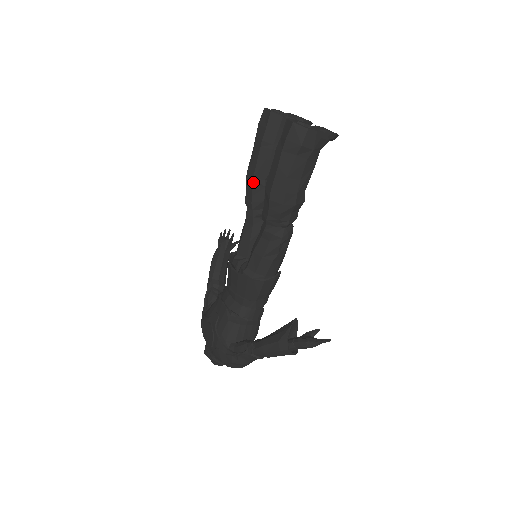
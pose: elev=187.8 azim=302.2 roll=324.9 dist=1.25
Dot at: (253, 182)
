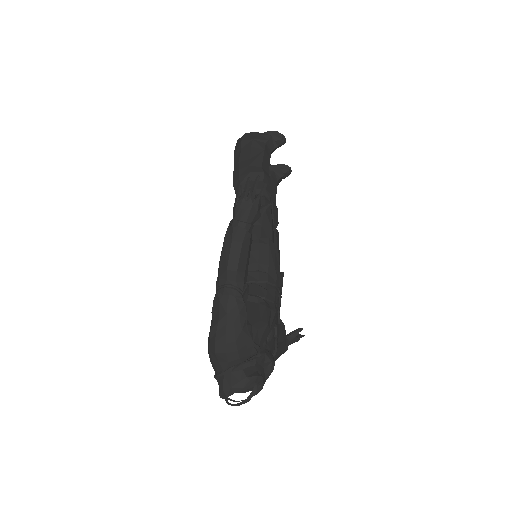
Dot at: occluded
